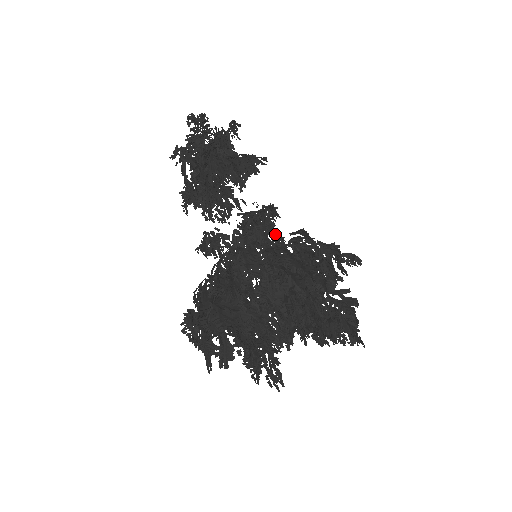
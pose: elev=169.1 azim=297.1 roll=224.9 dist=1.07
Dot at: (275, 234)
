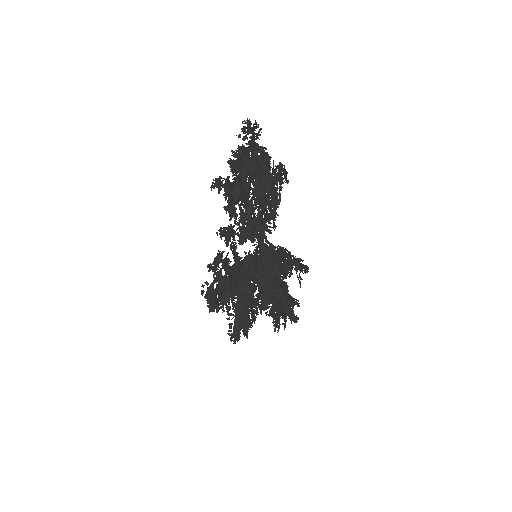
Dot at: (269, 232)
